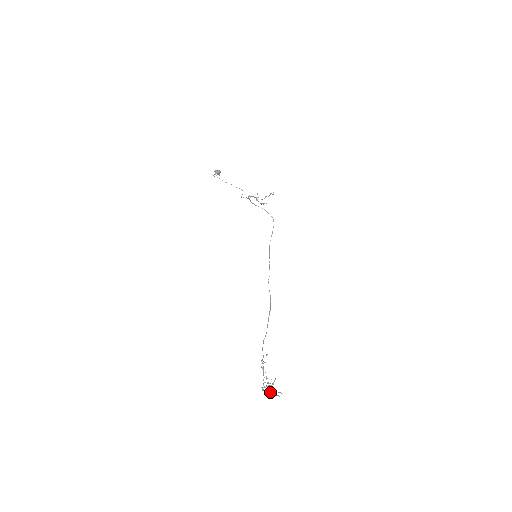
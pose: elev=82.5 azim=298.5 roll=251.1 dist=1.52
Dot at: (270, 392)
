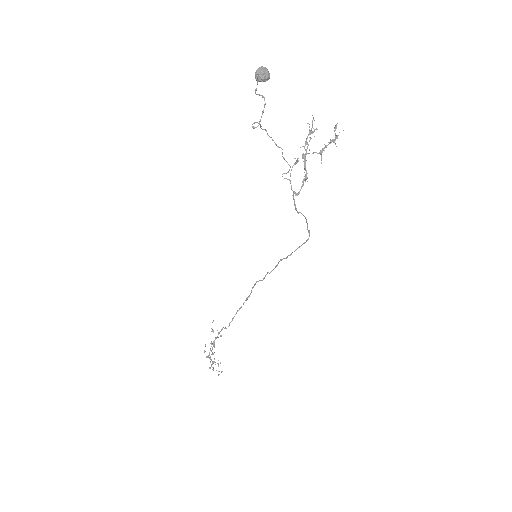
Dot at: (213, 368)
